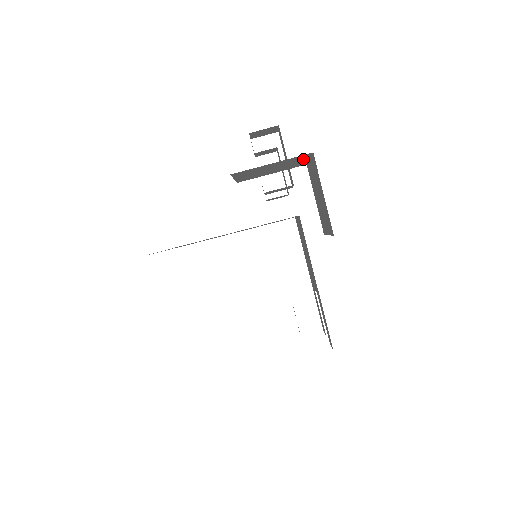
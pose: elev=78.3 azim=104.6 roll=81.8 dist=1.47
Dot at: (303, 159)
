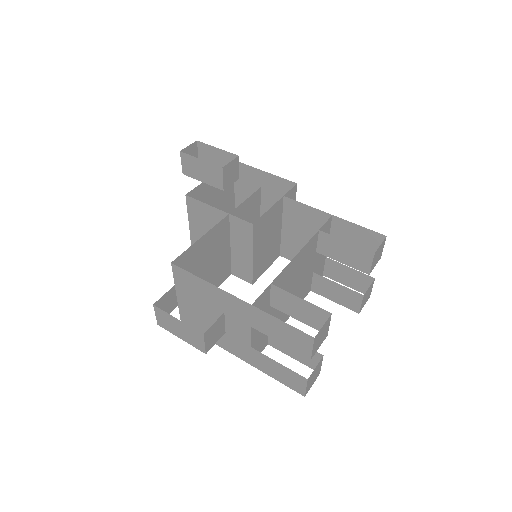
Dot at: (230, 187)
